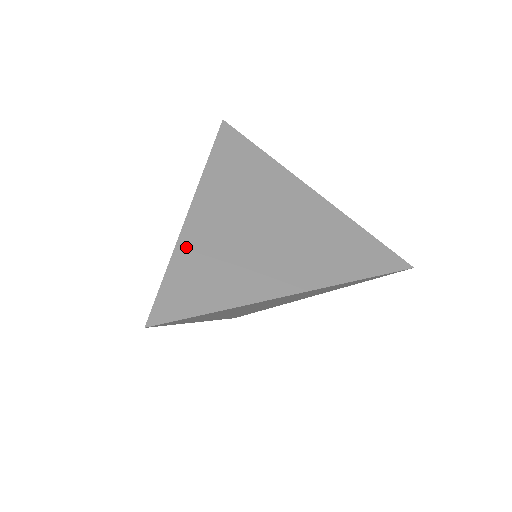
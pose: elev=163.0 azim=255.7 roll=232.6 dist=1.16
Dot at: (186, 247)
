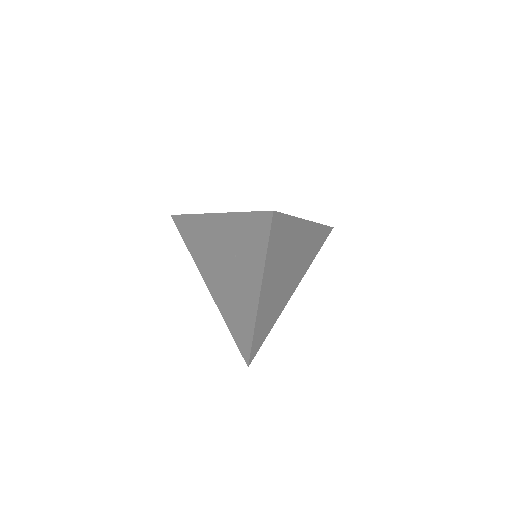
Dot at: occluded
